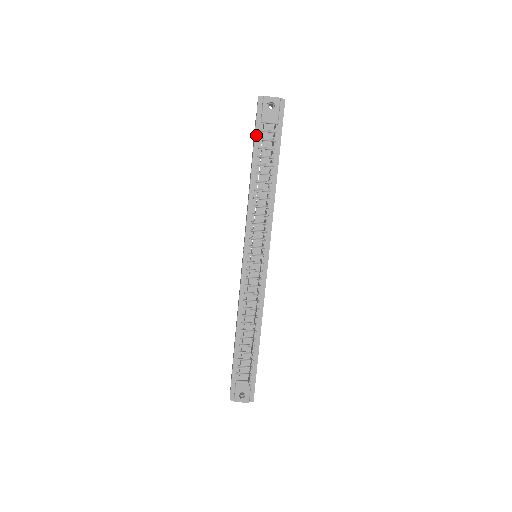
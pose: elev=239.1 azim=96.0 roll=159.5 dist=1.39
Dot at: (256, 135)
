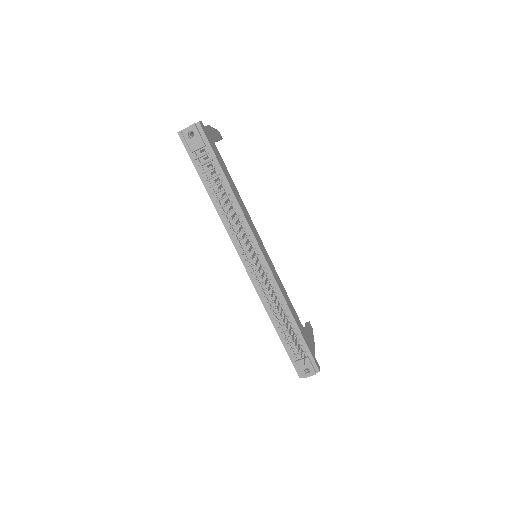
Dot at: (194, 164)
